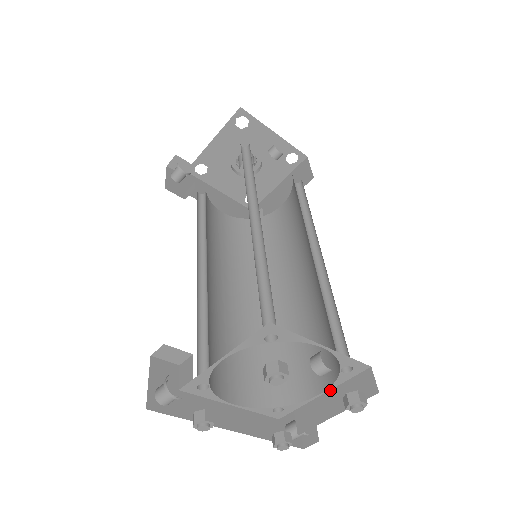
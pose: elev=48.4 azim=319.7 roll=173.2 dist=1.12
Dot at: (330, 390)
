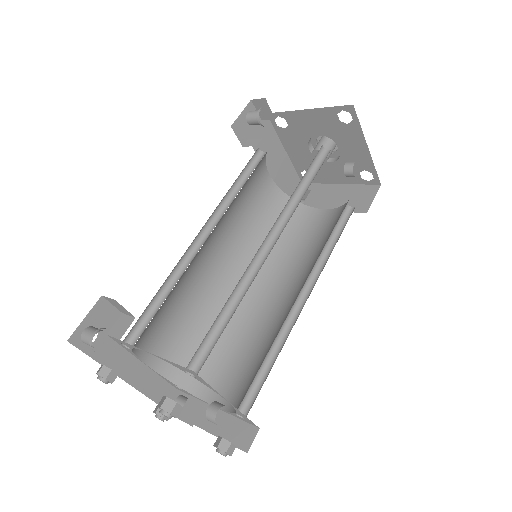
Dot at: (222, 411)
